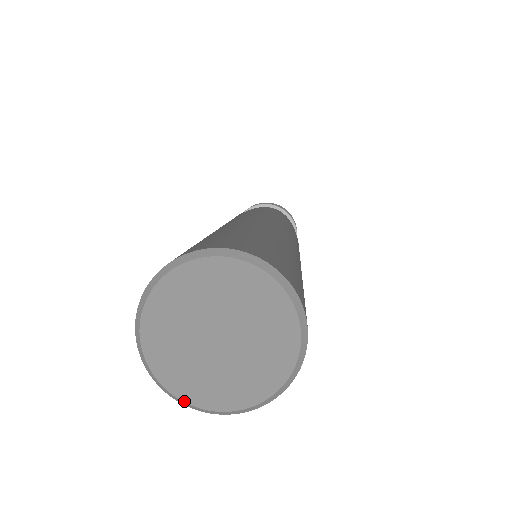
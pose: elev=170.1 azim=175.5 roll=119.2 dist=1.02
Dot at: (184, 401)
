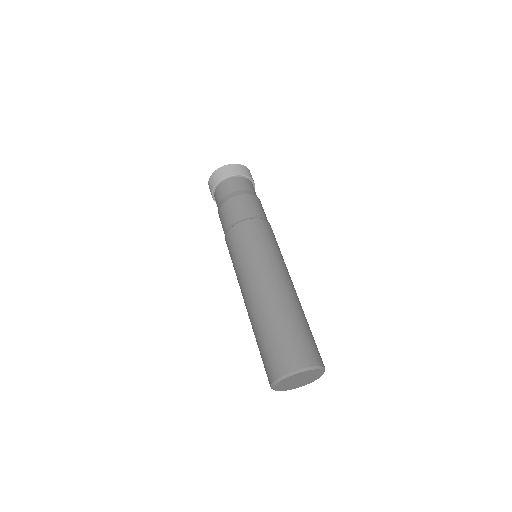
Dot at: occluded
